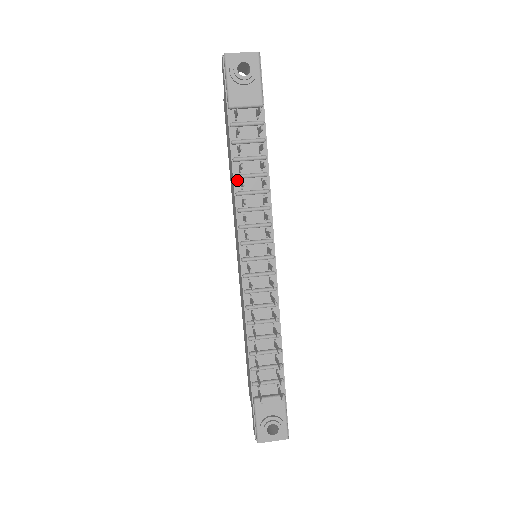
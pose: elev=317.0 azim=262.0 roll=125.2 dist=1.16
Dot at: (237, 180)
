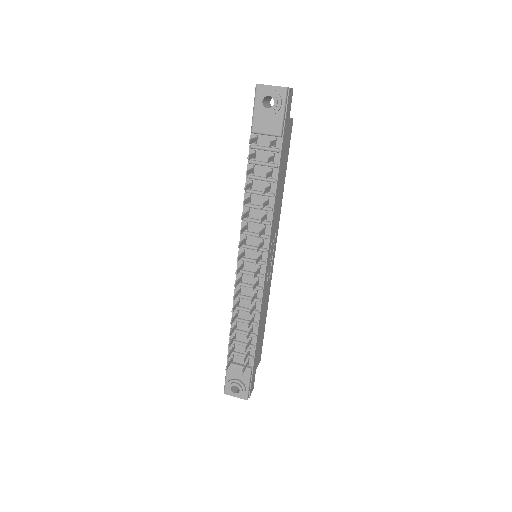
Dot at: (248, 194)
